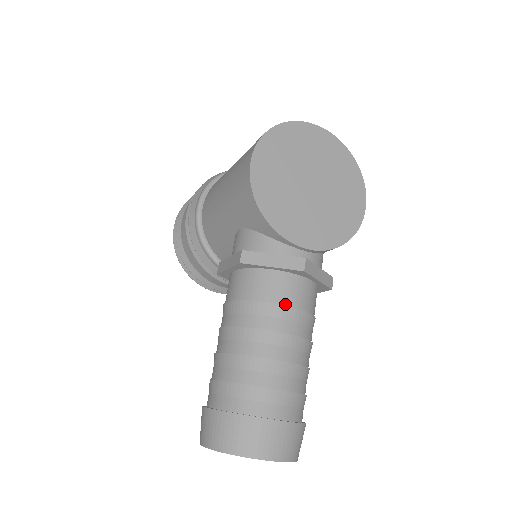
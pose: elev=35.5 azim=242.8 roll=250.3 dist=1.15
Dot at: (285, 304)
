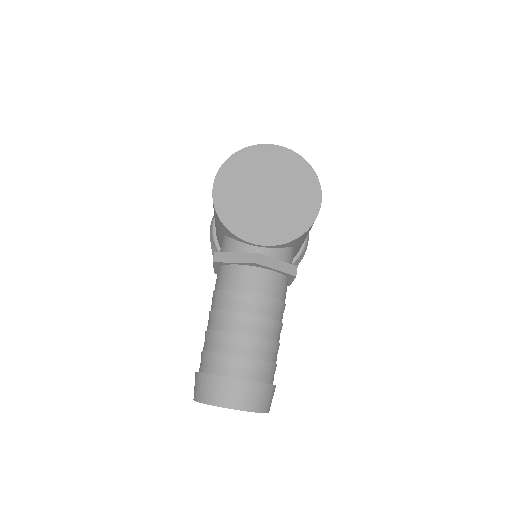
Dot at: (245, 290)
